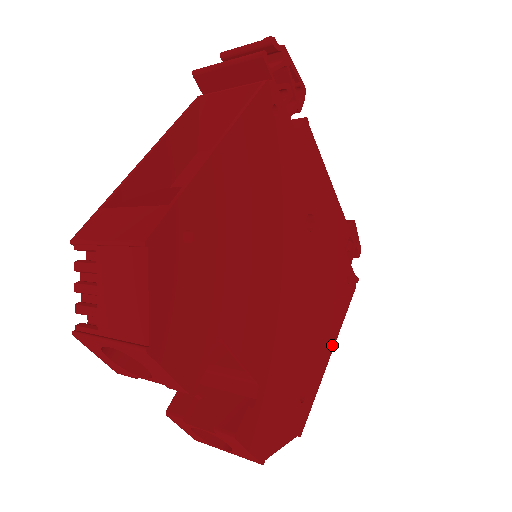
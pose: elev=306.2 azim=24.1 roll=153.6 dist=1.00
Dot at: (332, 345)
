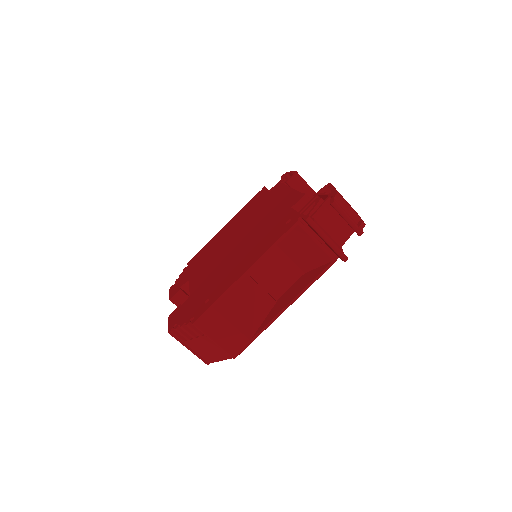
Dot at: occluded
